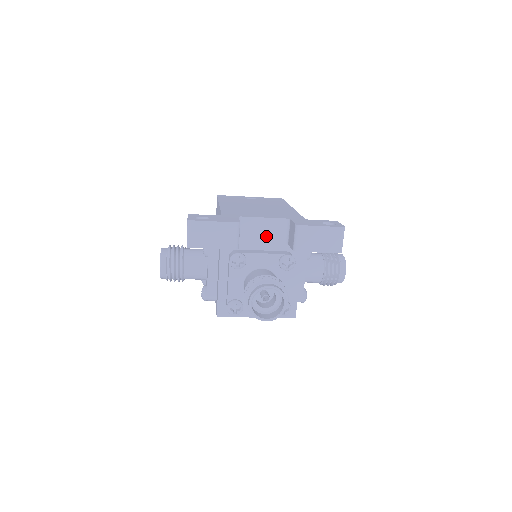
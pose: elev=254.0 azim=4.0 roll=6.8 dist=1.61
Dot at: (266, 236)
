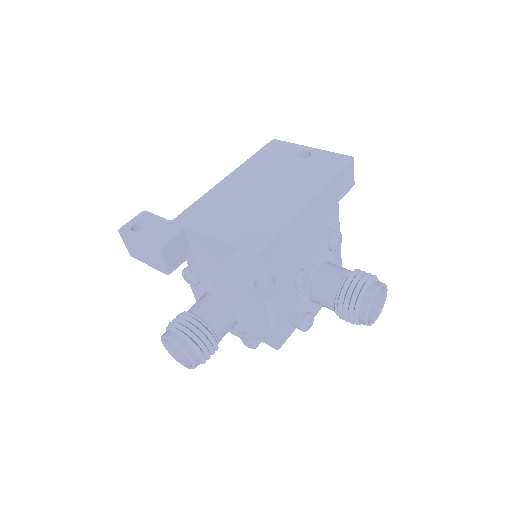
Dot at: (220, 258)
